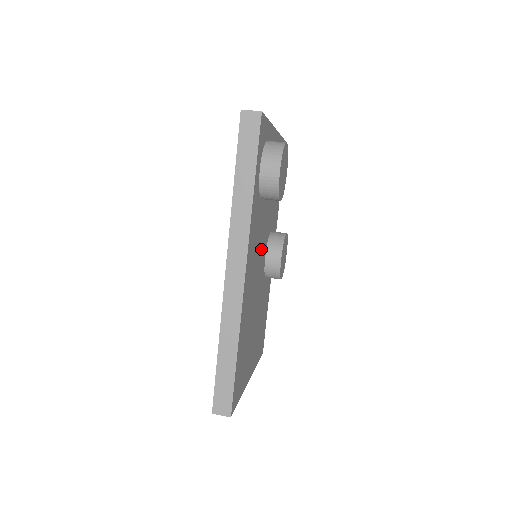
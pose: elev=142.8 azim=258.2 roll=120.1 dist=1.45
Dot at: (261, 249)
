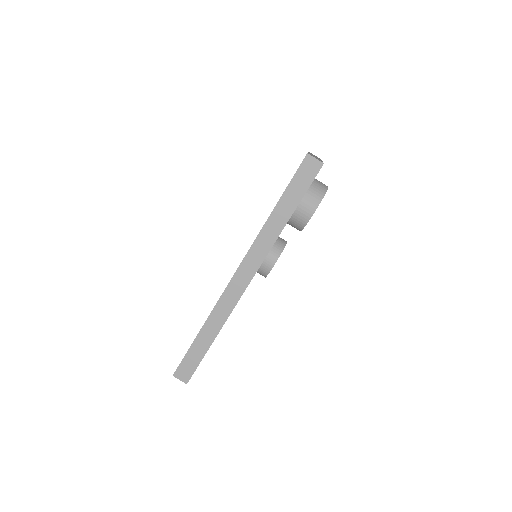
Dot at: occluded
